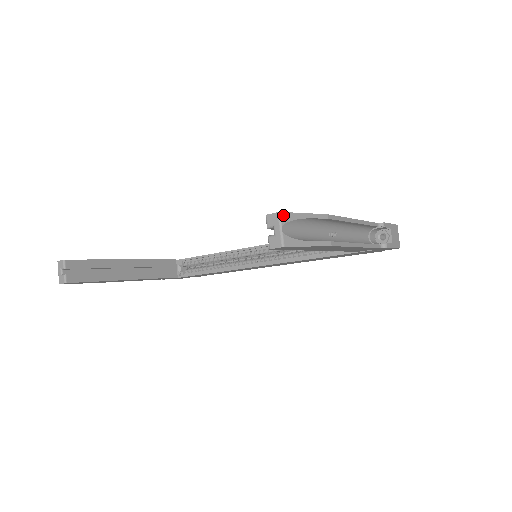
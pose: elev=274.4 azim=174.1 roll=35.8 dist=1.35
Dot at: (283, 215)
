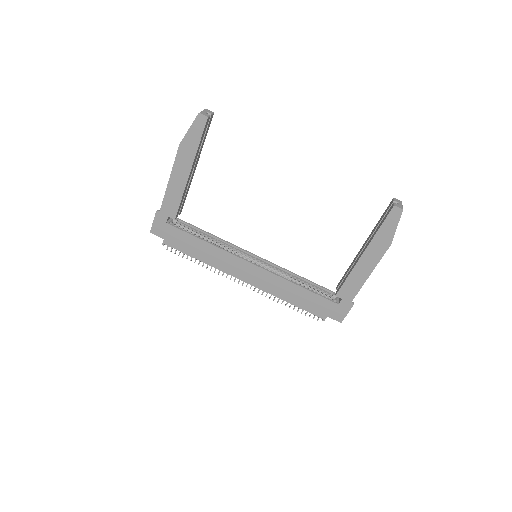
Dot at: occluded
